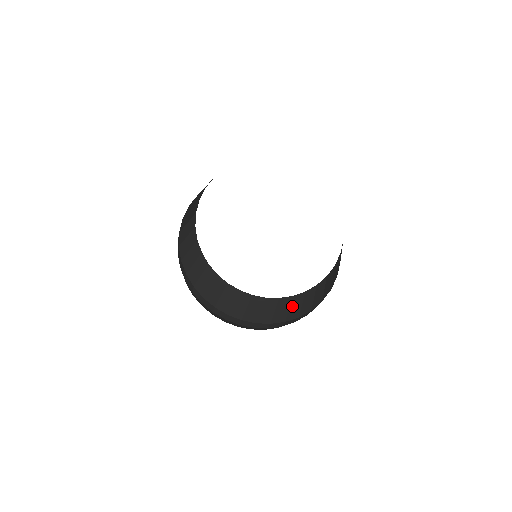
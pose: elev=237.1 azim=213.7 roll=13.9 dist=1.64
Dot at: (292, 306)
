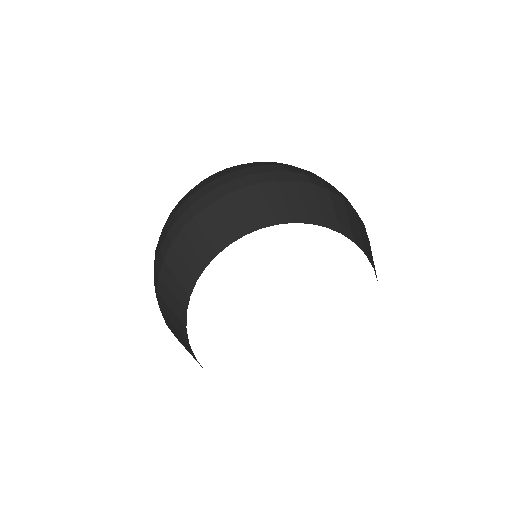
Dot at: occluded
